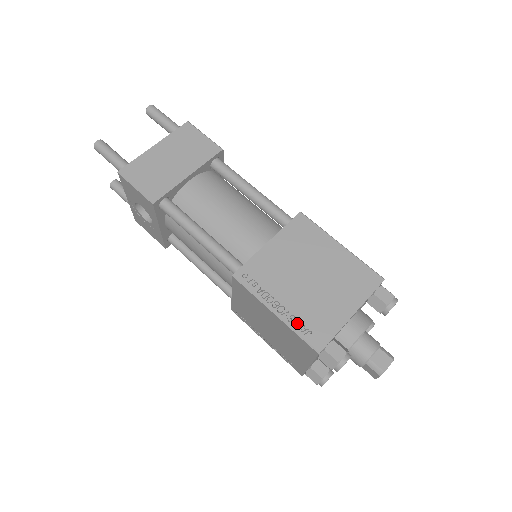
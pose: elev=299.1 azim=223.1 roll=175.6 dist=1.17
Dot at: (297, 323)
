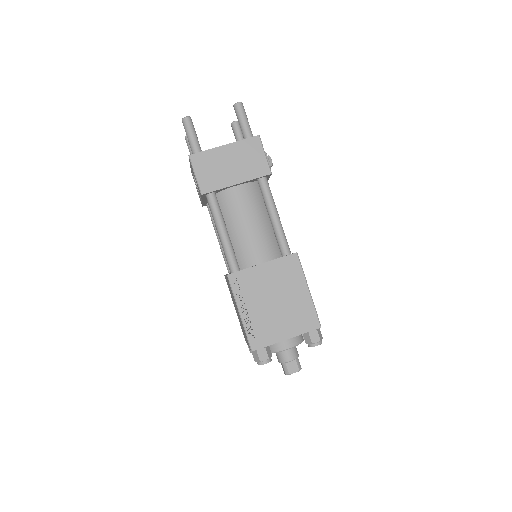
Dot at: (249, 327)
